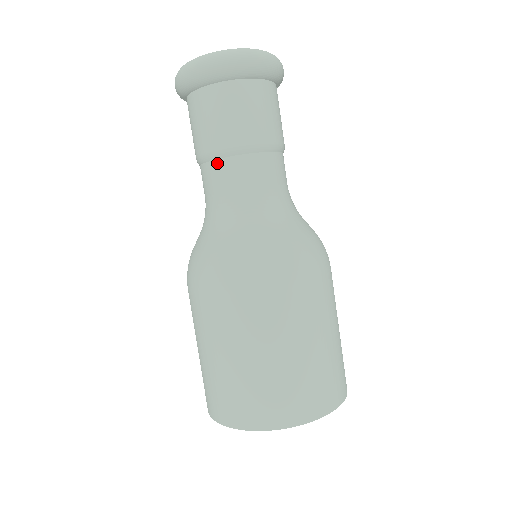
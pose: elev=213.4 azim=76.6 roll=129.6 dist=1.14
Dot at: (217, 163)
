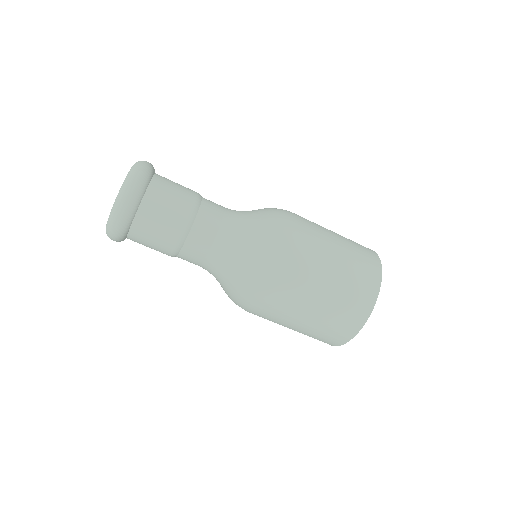
Dot at: occluded
